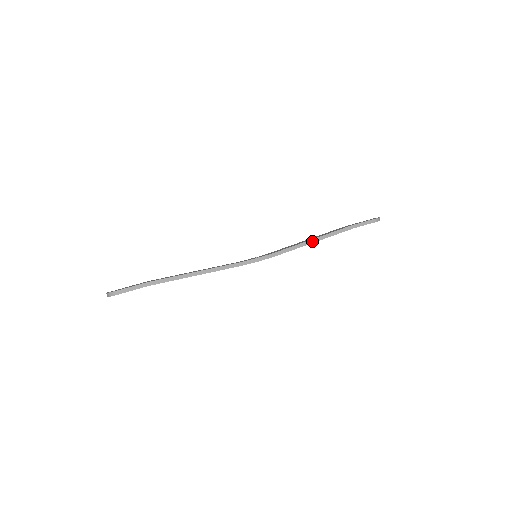
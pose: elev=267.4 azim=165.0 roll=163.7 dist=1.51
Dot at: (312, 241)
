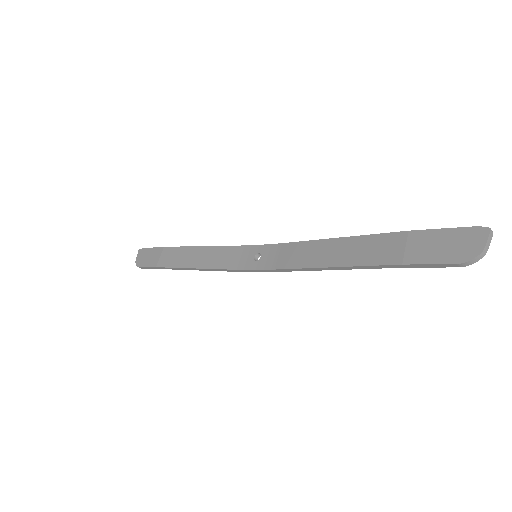
Dot at: (325, 269)
